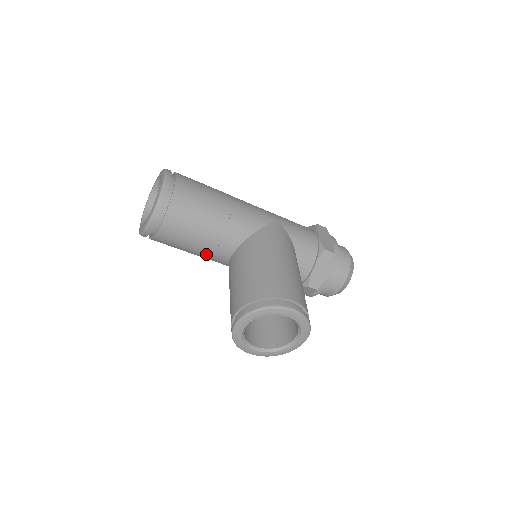
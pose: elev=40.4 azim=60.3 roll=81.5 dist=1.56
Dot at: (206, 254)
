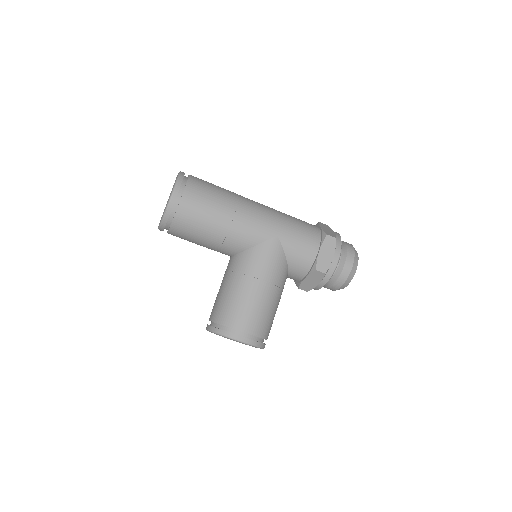
Dot at: occluded
